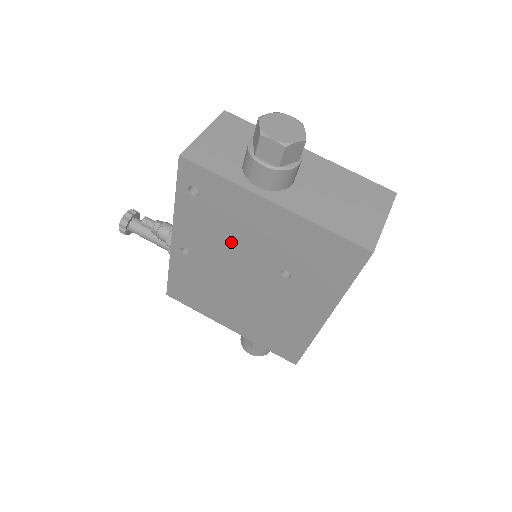
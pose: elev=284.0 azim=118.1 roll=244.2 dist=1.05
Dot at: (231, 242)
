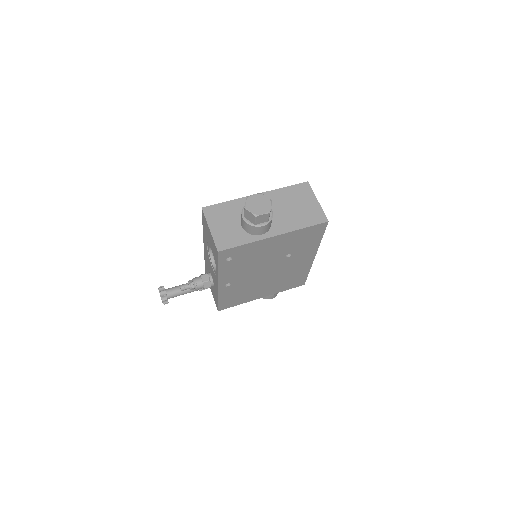
Dot at: (255, 264)
